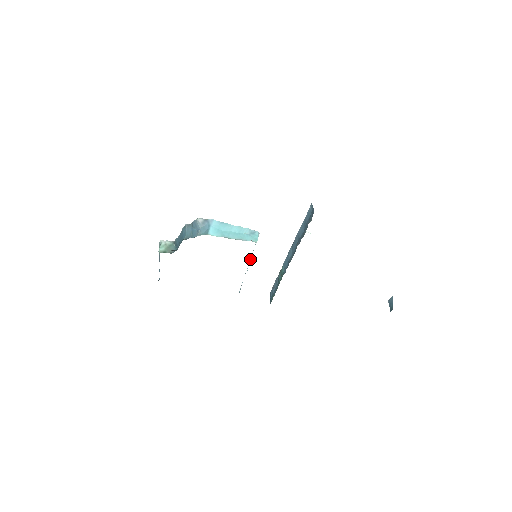
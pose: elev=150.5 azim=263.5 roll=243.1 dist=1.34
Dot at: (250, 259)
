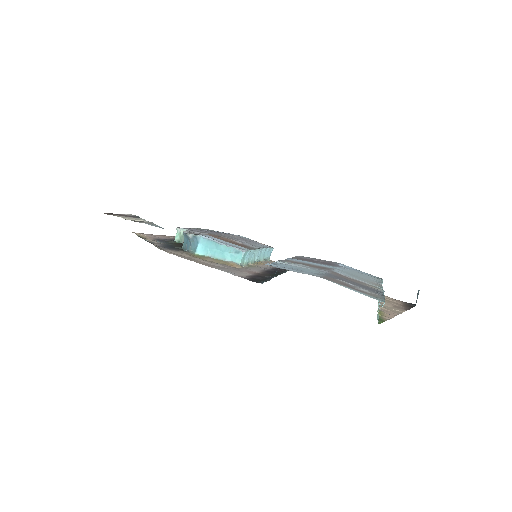
Dot at: (257, 251)
